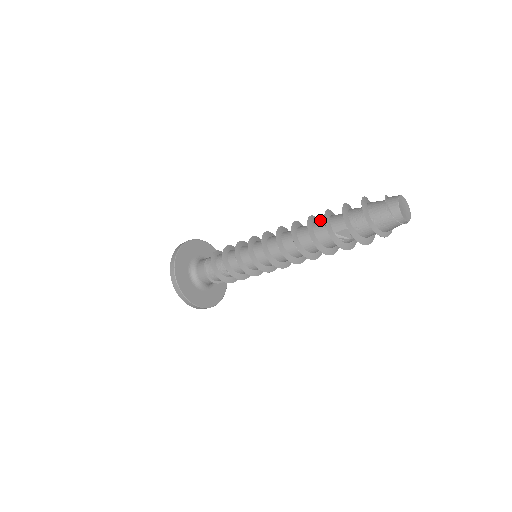
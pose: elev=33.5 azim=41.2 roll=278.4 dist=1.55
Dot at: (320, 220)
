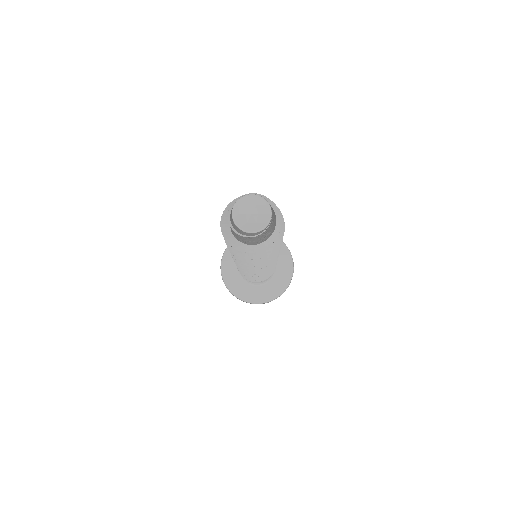
Dot at: occluded
